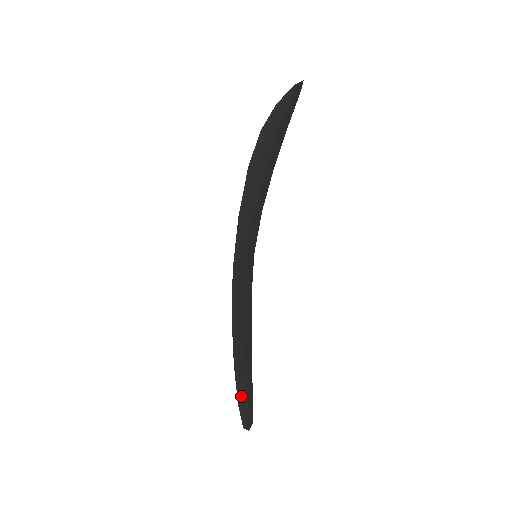
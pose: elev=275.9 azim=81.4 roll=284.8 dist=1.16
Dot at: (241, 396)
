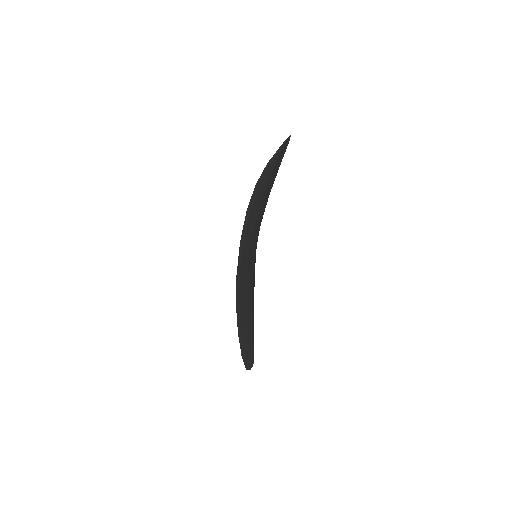
Dot at: (244, 351)
